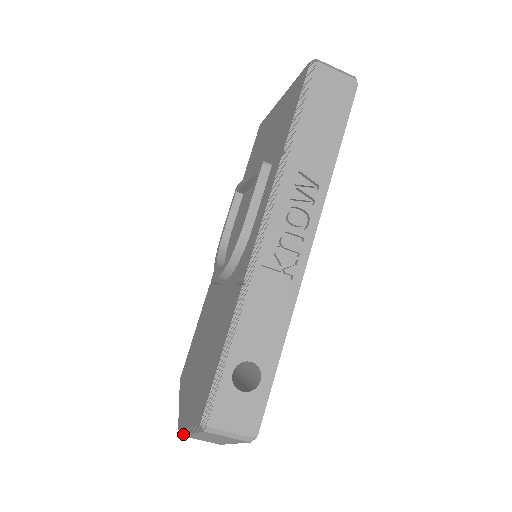
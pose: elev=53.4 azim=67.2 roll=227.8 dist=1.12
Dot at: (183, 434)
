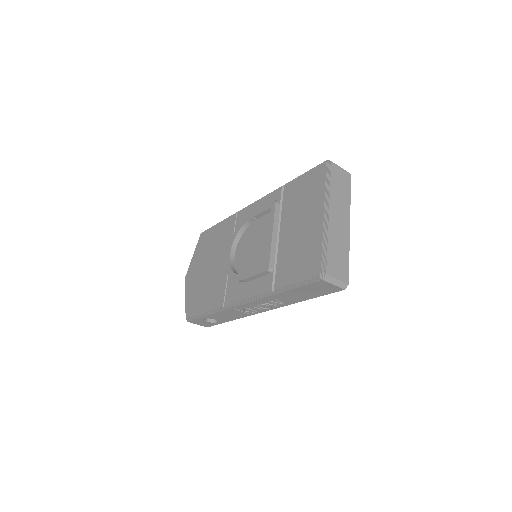
Dot at: occluded
